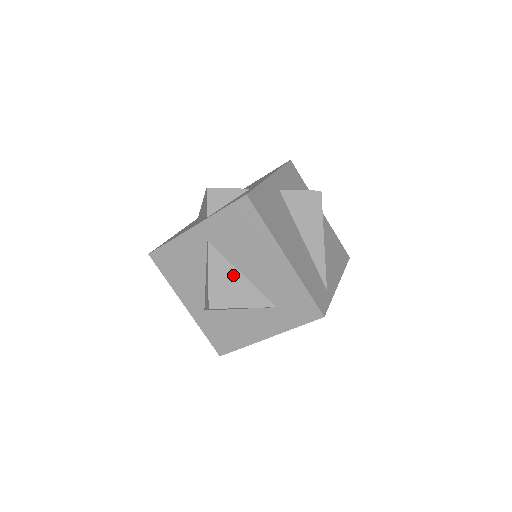
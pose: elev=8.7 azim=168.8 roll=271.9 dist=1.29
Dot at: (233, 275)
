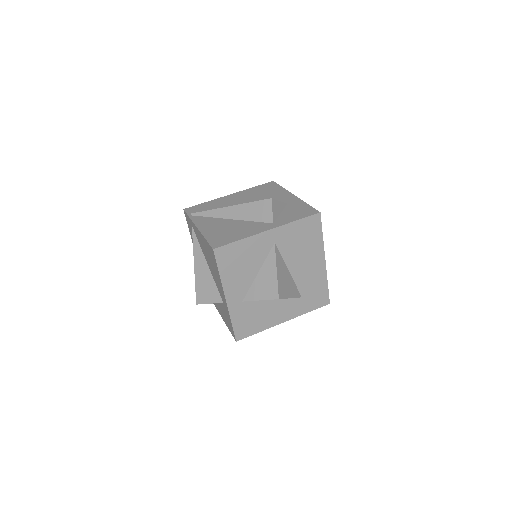
Dot at: (286, 272)
